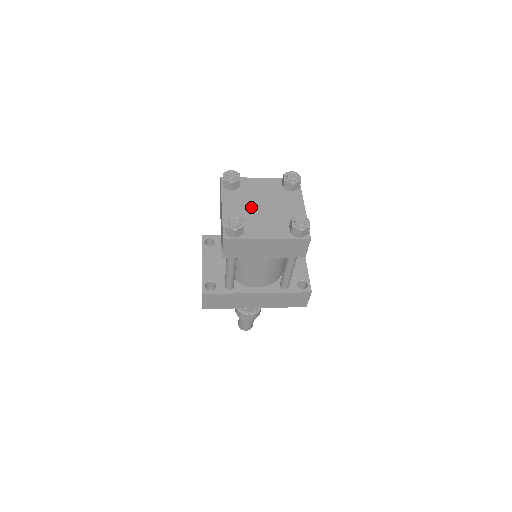
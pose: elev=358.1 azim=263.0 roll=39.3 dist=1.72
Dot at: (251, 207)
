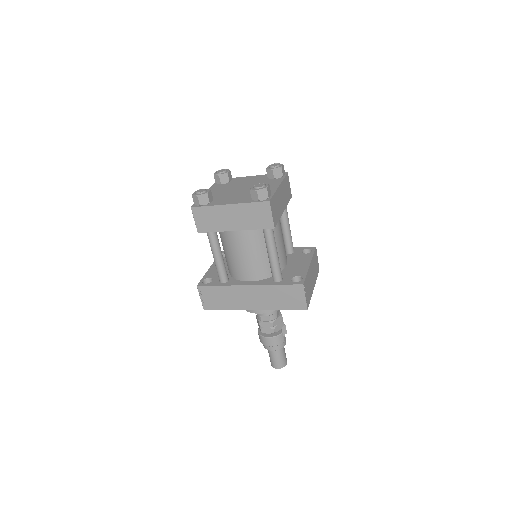
Dot at: (230, 190)
